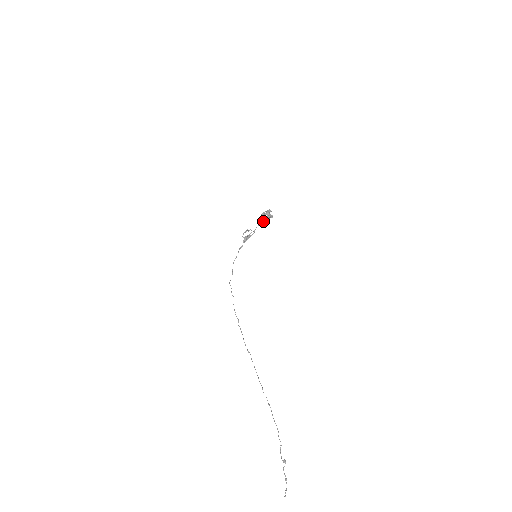
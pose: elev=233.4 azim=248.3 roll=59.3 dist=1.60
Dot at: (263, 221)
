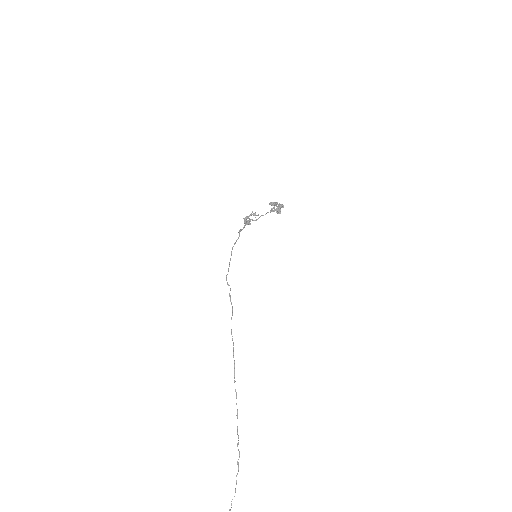
Dot at: occluded
